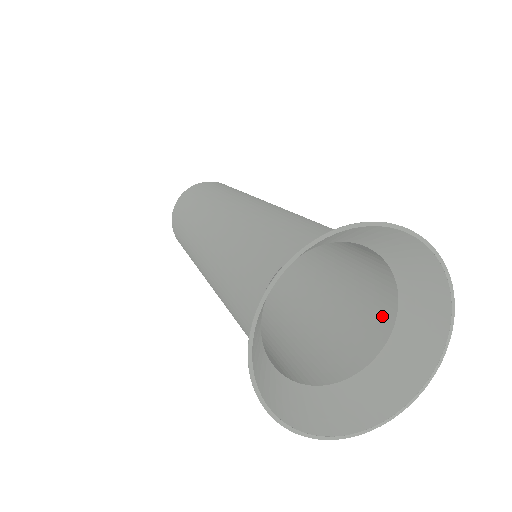
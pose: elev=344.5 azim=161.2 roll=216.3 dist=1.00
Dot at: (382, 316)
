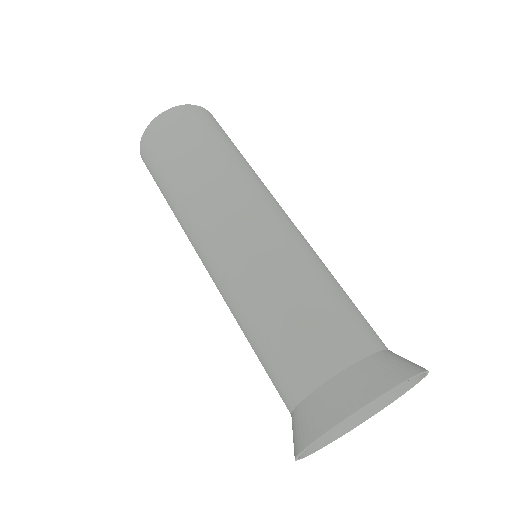
Dot at: occluded
